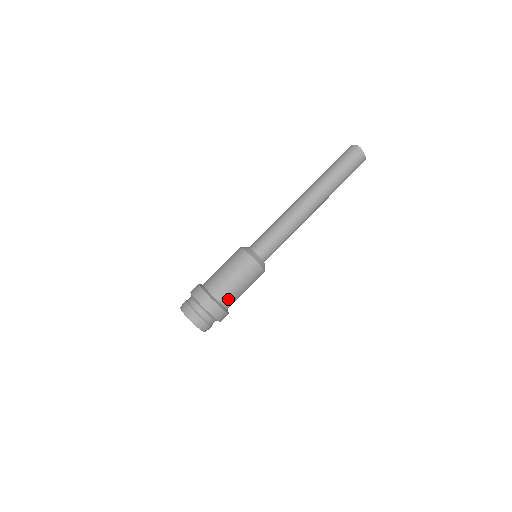
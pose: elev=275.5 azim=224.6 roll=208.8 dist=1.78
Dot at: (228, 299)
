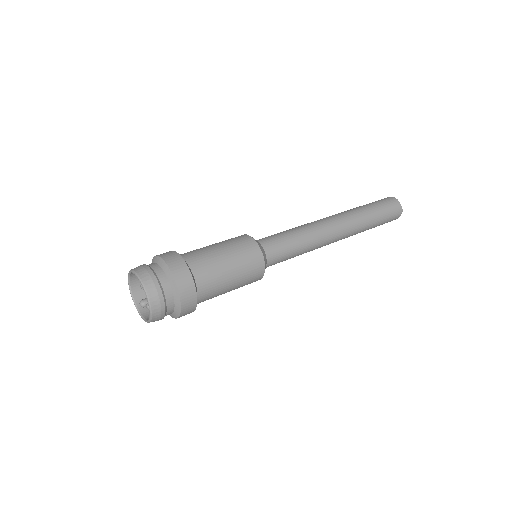
Dot at: (194, 255)
